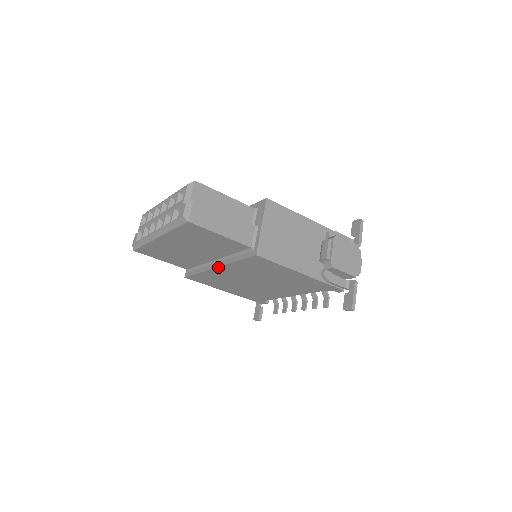
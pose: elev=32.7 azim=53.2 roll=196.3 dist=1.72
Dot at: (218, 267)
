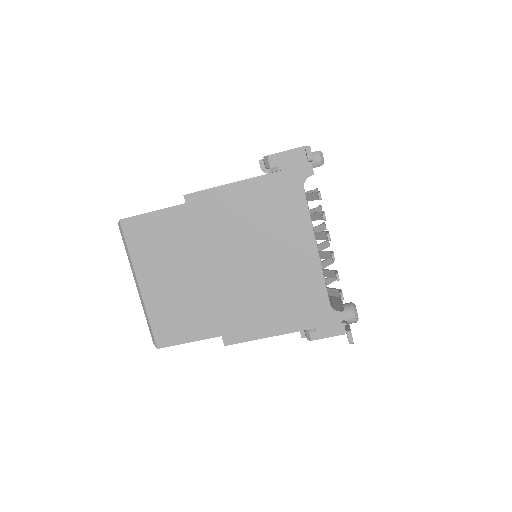
Dot at: (204, 269)
